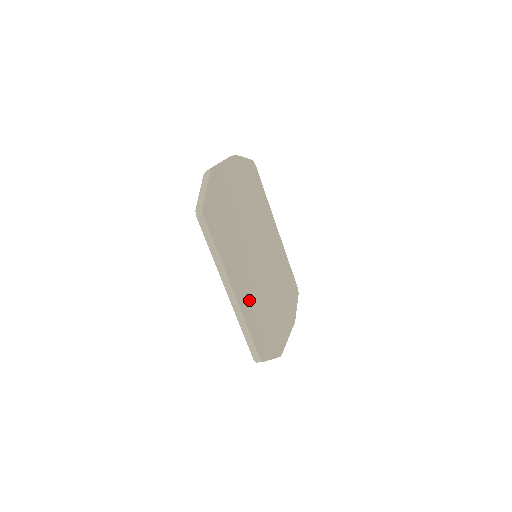
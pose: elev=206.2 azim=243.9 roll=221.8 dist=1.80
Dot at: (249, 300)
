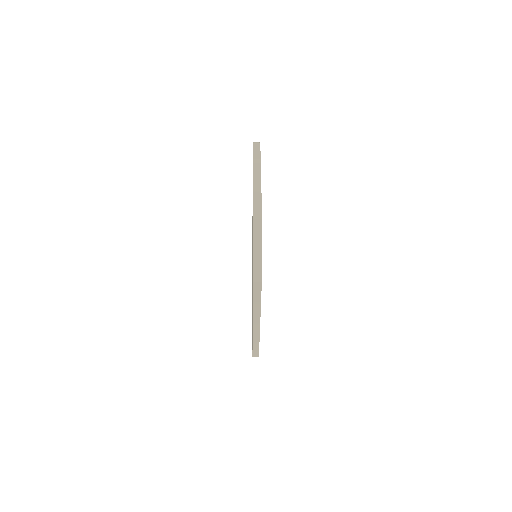
Dot at: occluded
